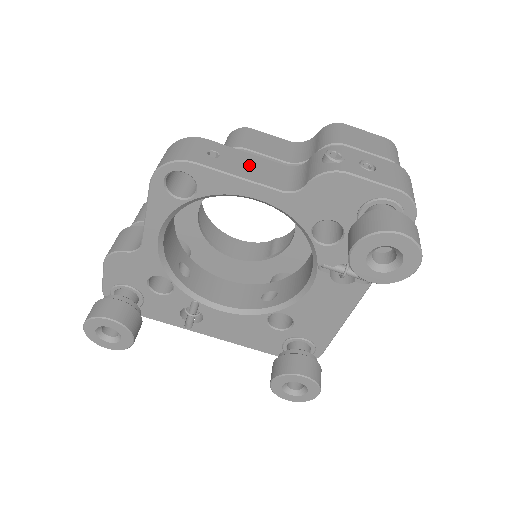
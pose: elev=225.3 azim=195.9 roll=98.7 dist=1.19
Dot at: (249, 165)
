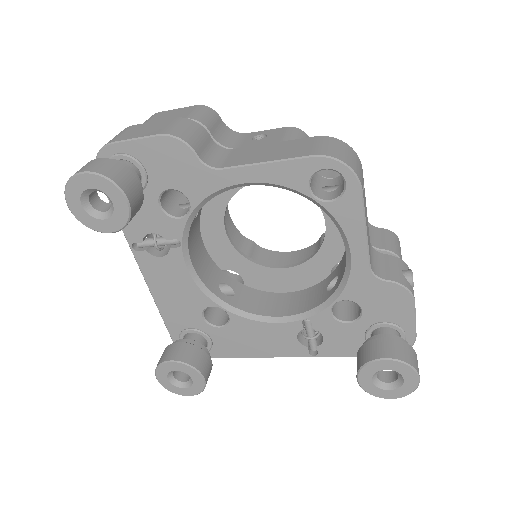
Dot at: (367, 222)
